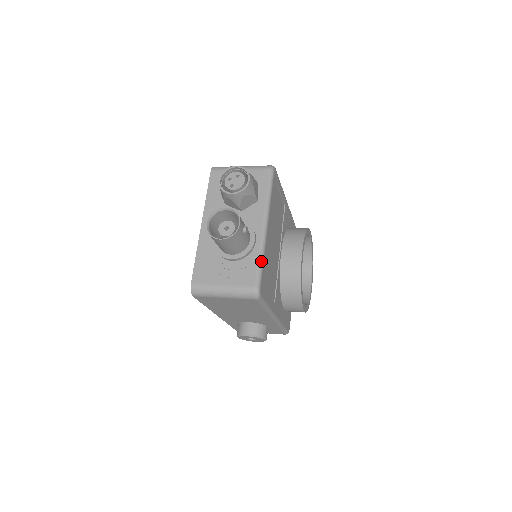
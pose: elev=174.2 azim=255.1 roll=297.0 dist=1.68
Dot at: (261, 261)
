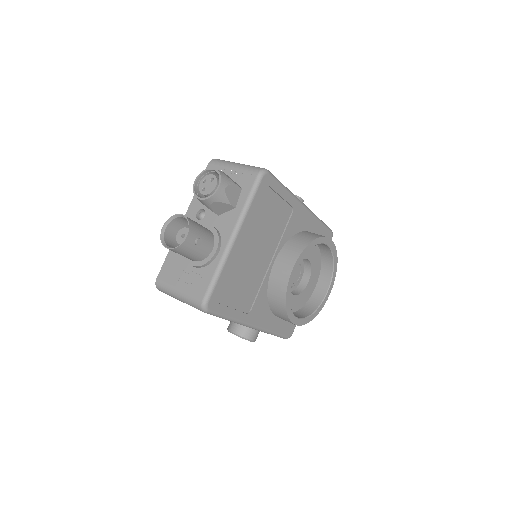
Dot at: (216, 275)
